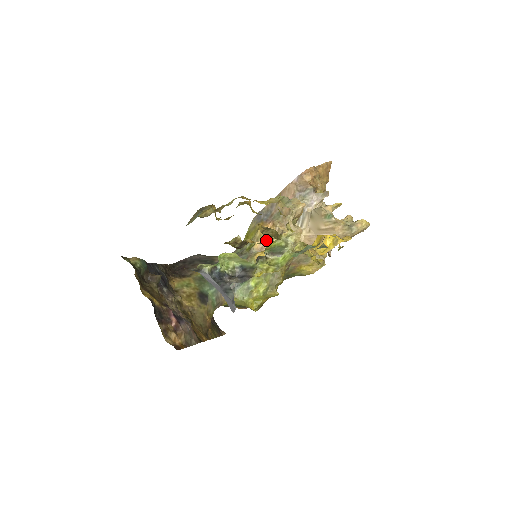
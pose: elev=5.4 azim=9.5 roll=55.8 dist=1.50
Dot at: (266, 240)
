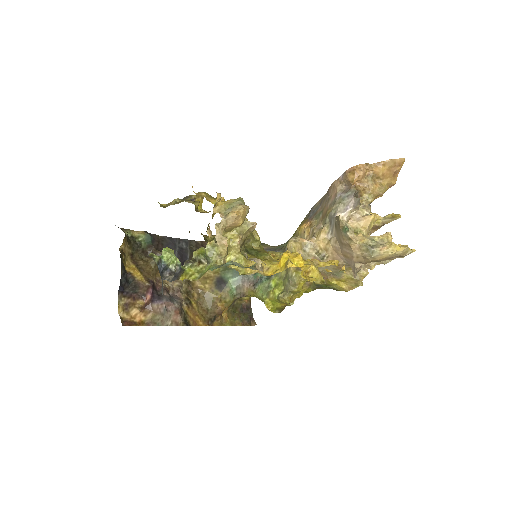
Dot at: occluded
